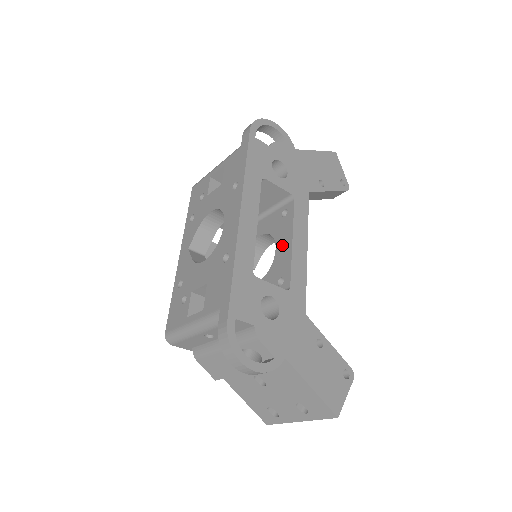
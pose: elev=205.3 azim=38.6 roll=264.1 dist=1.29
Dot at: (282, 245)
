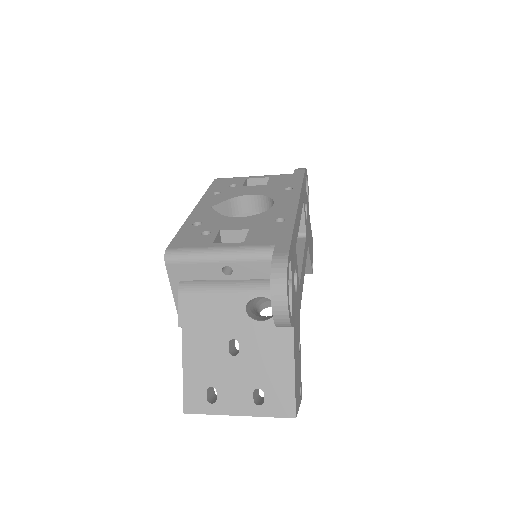
Dot at: occluded
